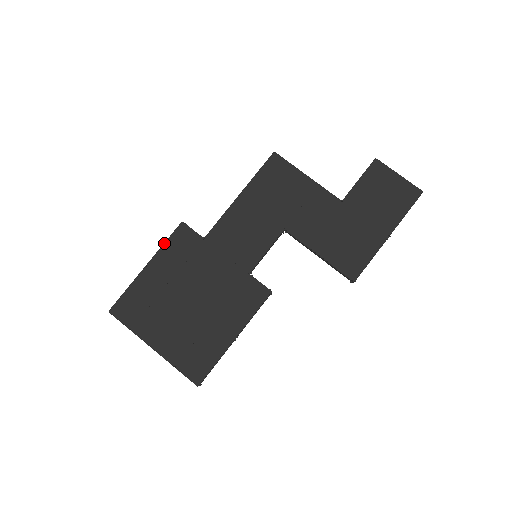
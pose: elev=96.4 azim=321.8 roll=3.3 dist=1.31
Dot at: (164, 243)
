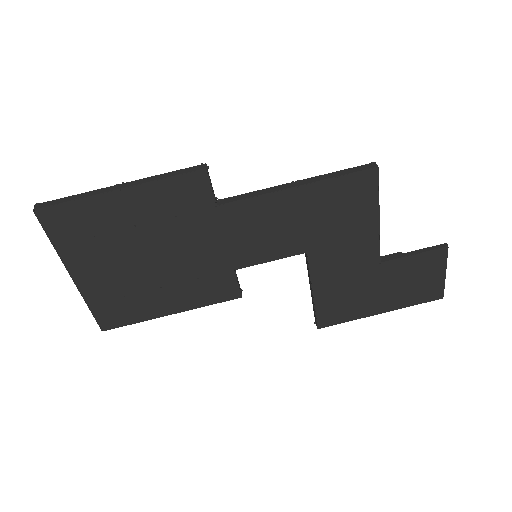
Dot at: (164, 178)
